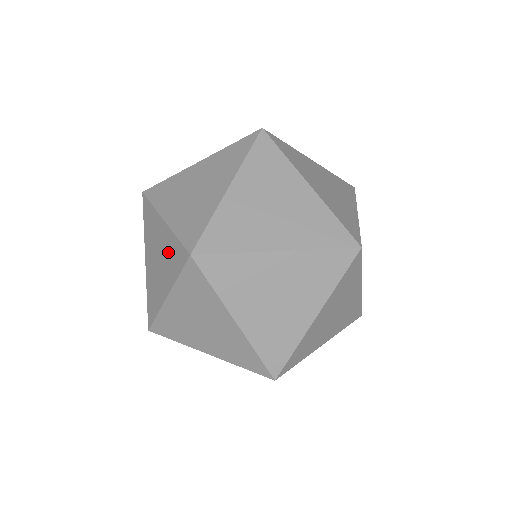
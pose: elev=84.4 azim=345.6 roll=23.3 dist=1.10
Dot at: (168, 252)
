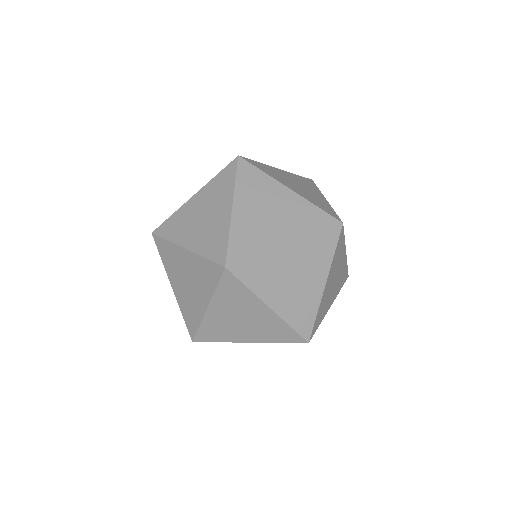
Dot at: occluded
